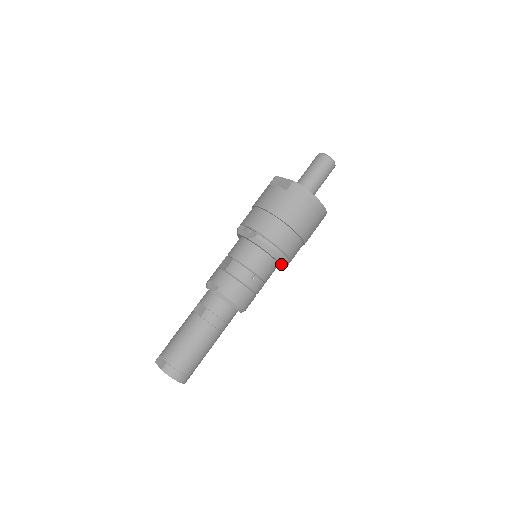
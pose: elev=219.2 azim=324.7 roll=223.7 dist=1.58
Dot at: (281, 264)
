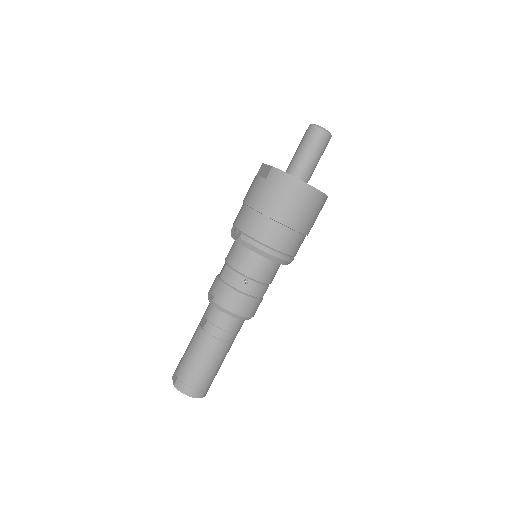
Dot at: (277, 262)
